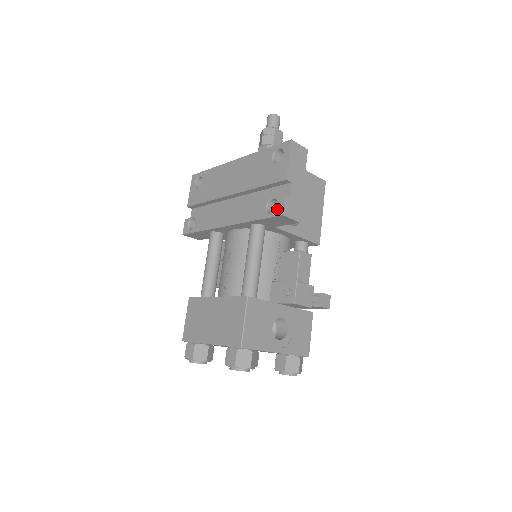
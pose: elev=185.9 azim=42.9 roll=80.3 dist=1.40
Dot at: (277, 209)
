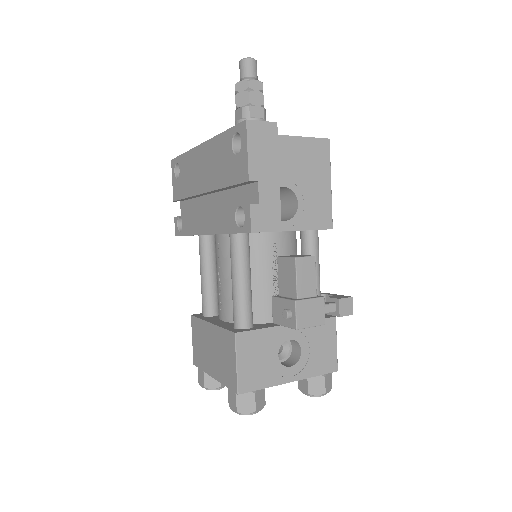
Dot at: (245, 223)
